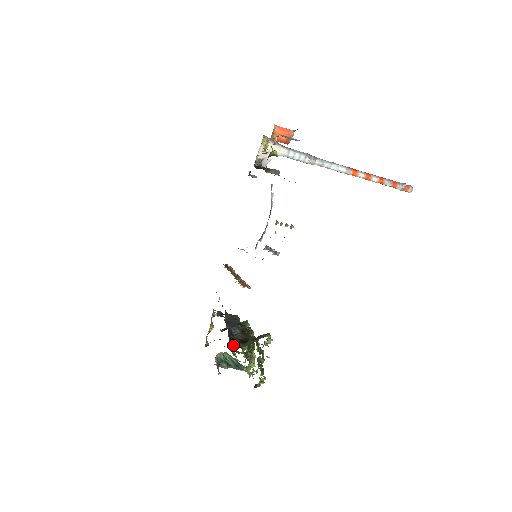
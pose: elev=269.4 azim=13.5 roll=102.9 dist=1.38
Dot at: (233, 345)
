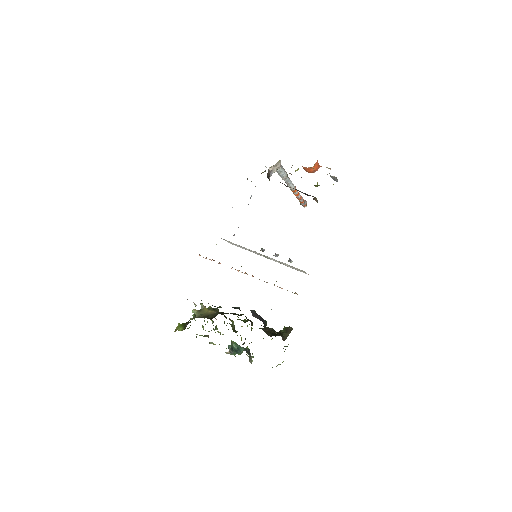
Dot at: (188, 328)
